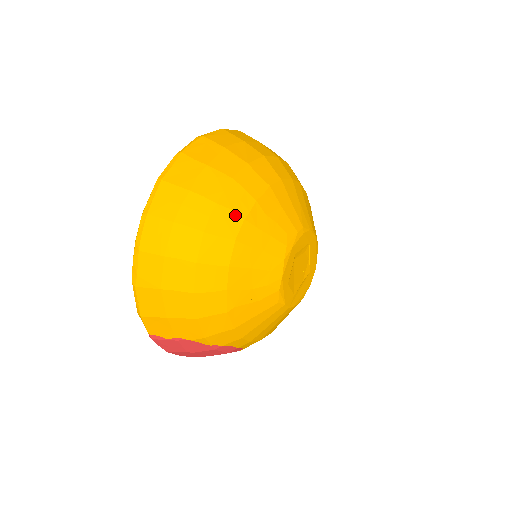
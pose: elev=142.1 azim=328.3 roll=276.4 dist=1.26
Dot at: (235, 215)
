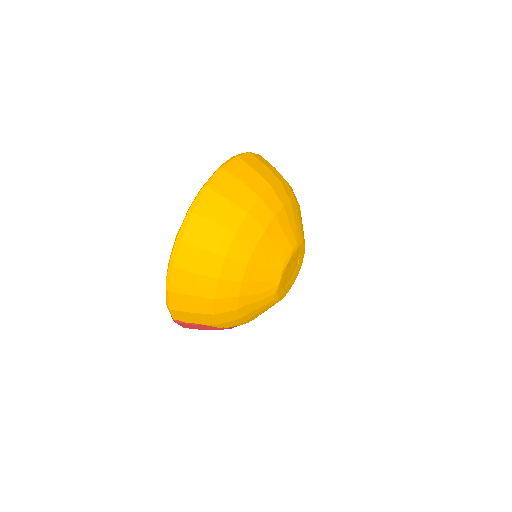
Dot at: (249, 243)
